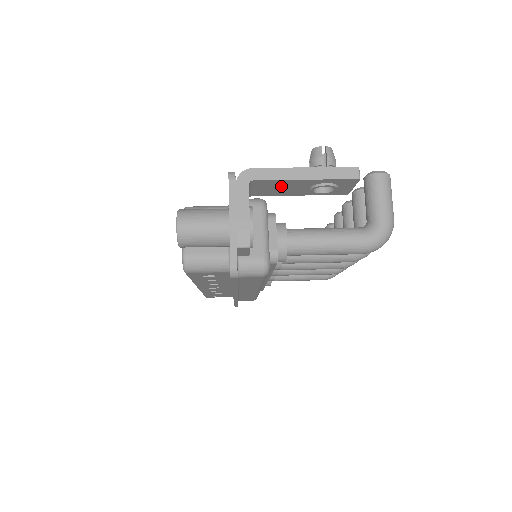
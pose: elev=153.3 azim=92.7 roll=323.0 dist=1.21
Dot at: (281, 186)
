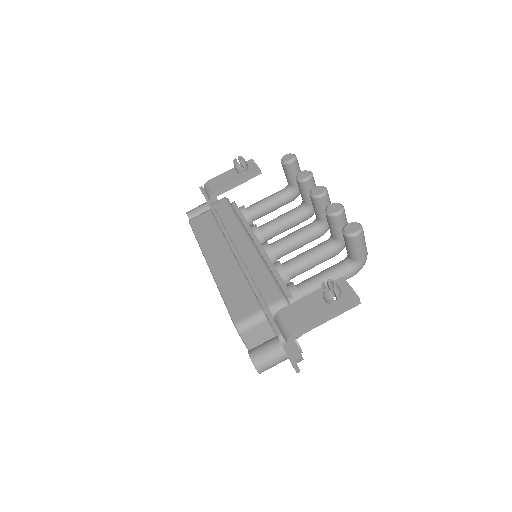
Dot at: occluded
